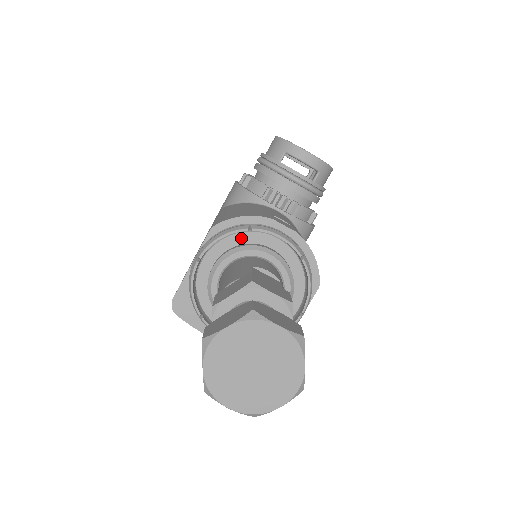
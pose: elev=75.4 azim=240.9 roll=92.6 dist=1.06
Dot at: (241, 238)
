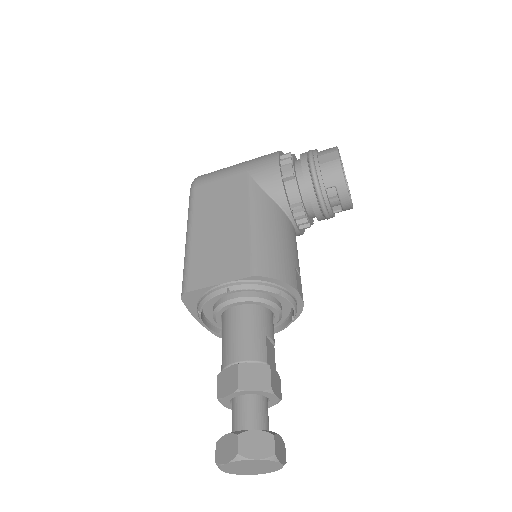
Dot at: occluded
